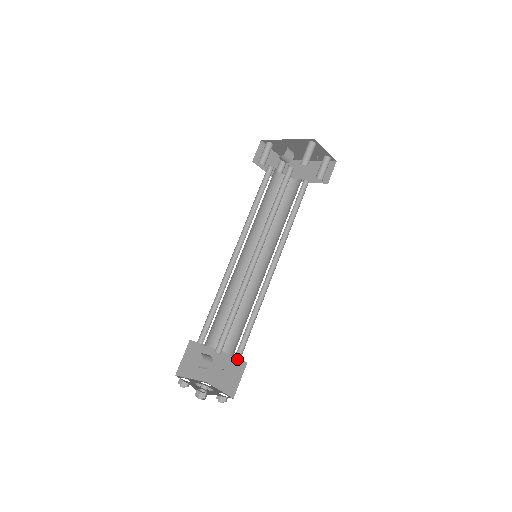
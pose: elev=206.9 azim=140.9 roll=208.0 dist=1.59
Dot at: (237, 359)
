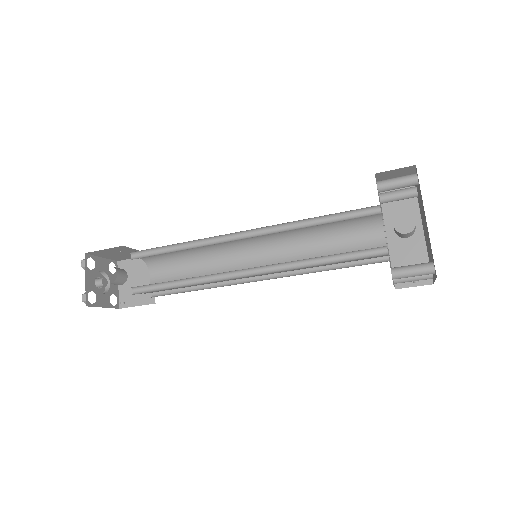
Dot at: occluded
